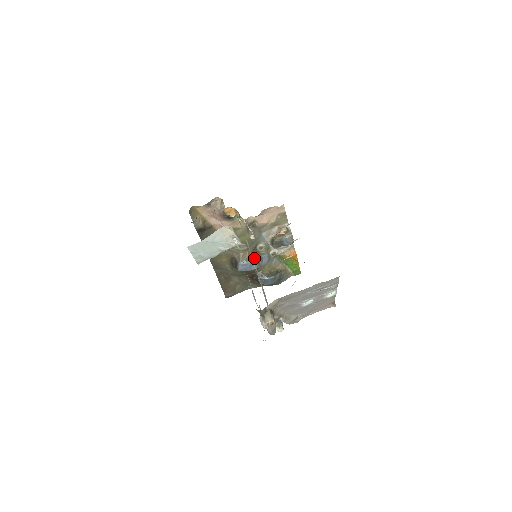
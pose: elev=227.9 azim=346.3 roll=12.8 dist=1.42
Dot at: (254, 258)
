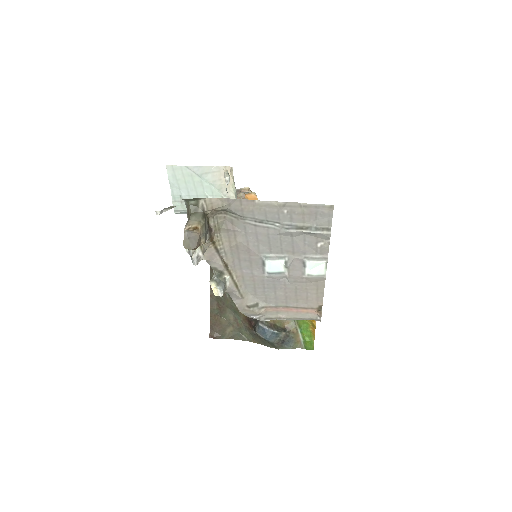
Dot at: occluded
